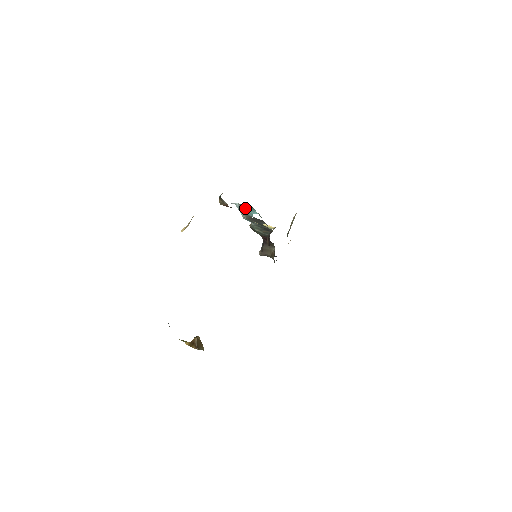
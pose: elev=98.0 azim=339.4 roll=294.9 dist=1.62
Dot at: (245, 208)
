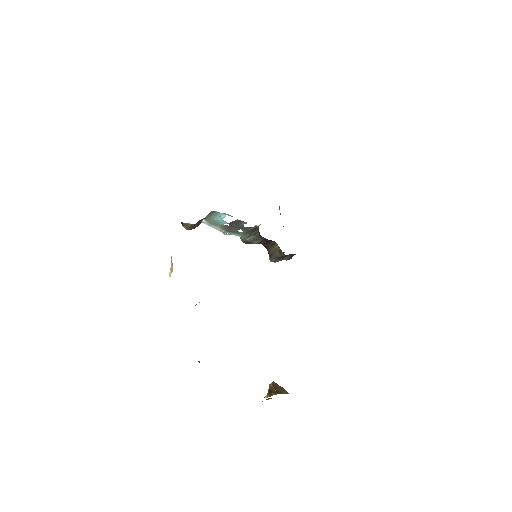
Dot at: (212, 219)
